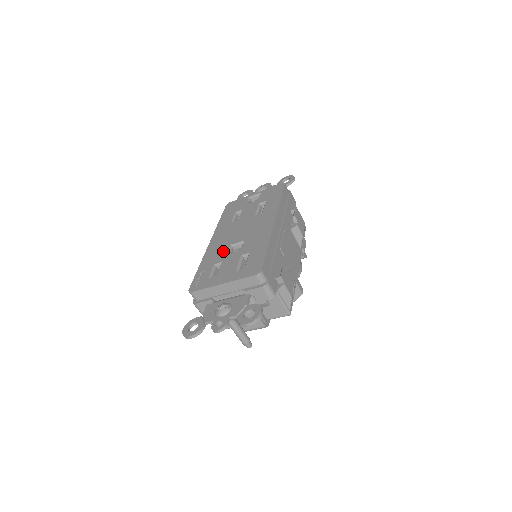
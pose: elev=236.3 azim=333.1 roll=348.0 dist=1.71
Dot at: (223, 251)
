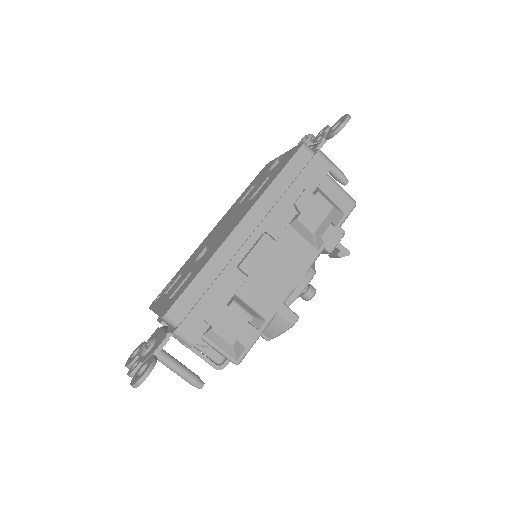
Dot at: (197, 255)
